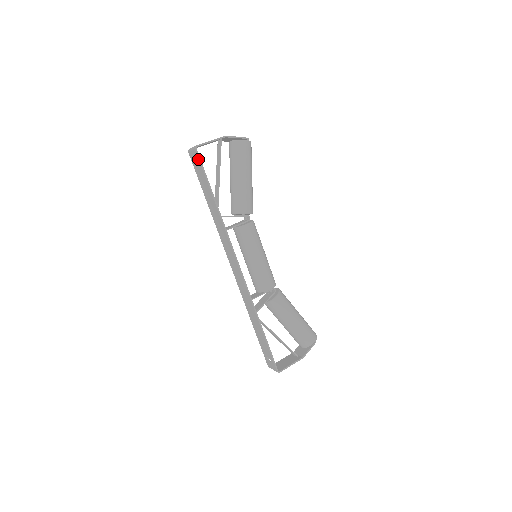
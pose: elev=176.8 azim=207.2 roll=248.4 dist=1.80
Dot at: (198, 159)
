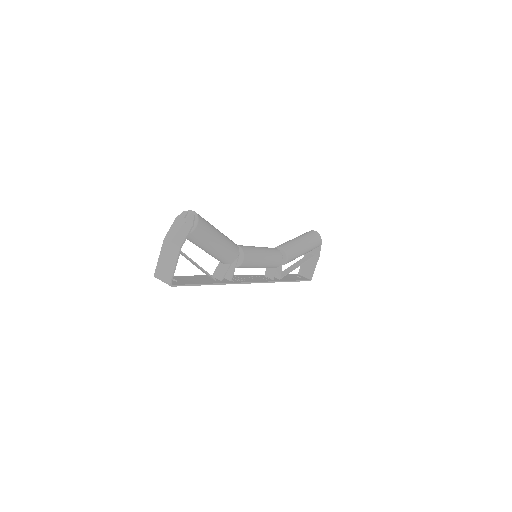
Dot at: occluded
